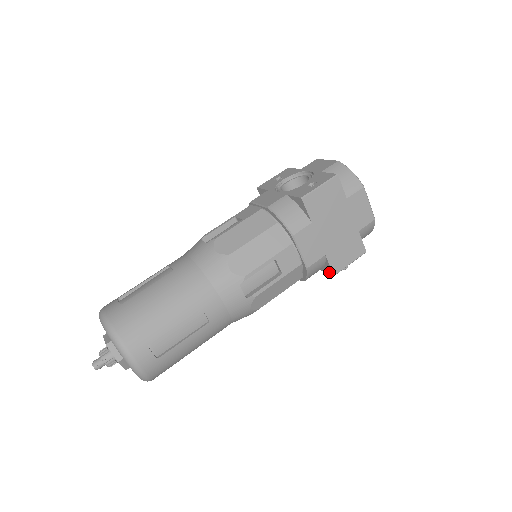
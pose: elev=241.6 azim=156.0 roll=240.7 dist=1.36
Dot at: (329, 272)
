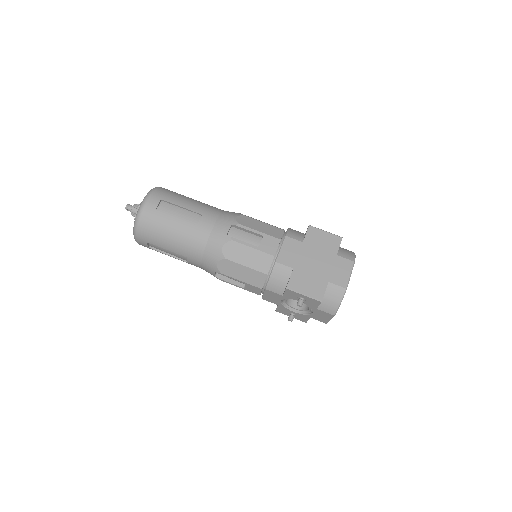
Dot at: occluded
